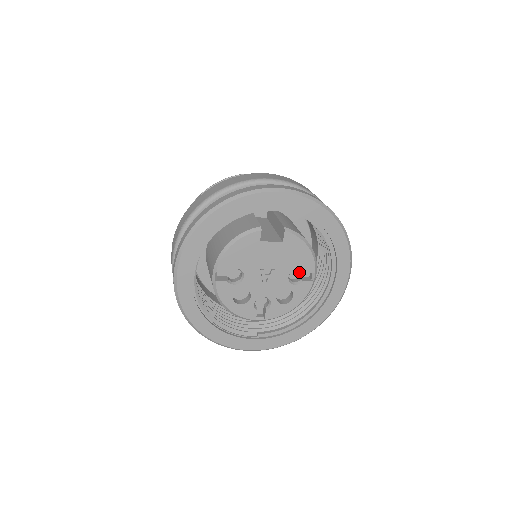
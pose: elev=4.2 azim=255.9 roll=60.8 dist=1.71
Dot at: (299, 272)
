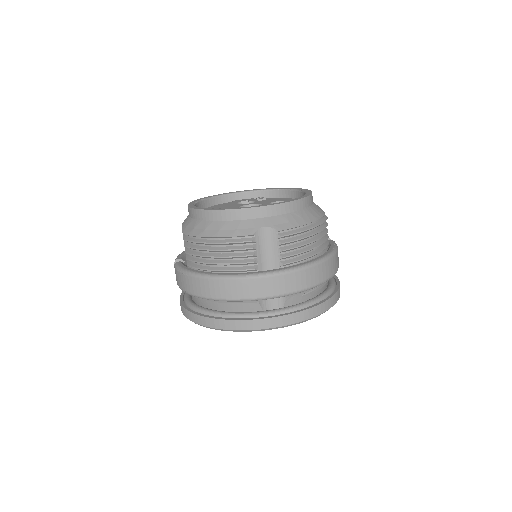
Dot at: occluded
